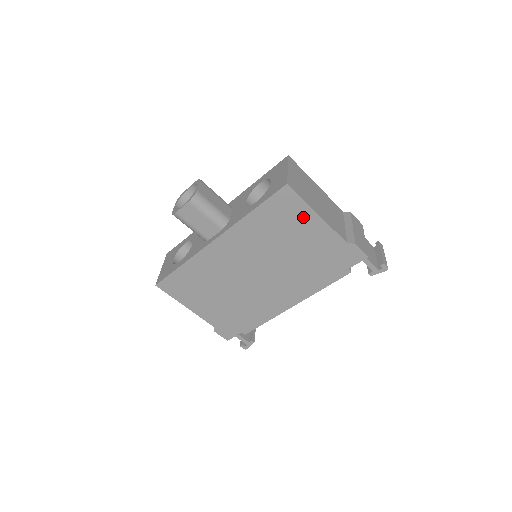
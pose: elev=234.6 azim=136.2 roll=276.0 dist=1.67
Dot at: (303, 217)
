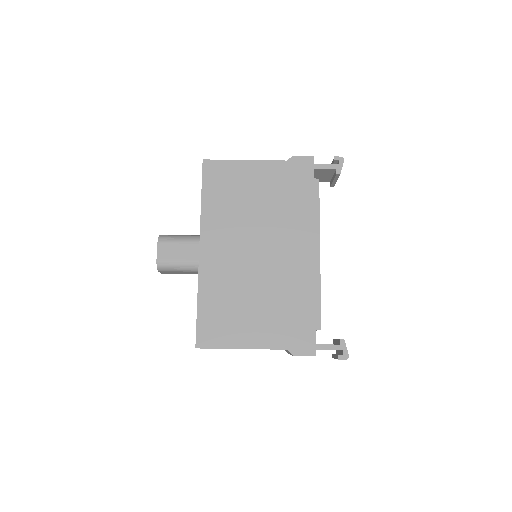
Dot at: (238, 171)
